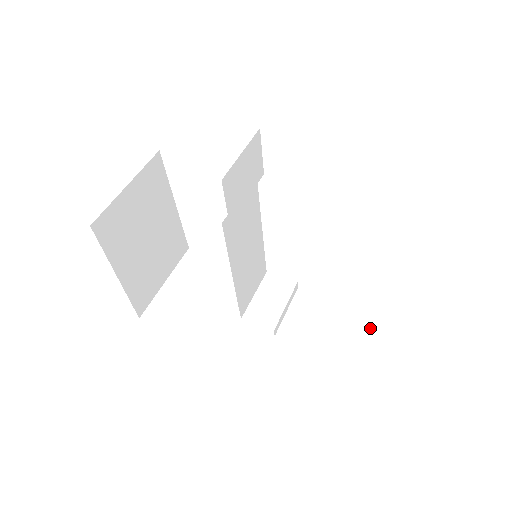
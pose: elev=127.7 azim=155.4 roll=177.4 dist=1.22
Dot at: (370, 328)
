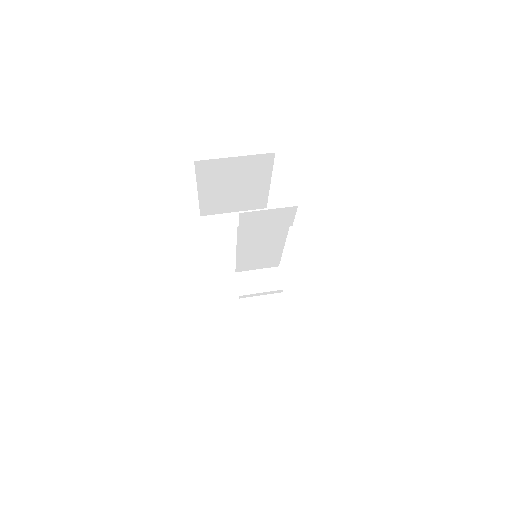
Dot at: (280, 352)
